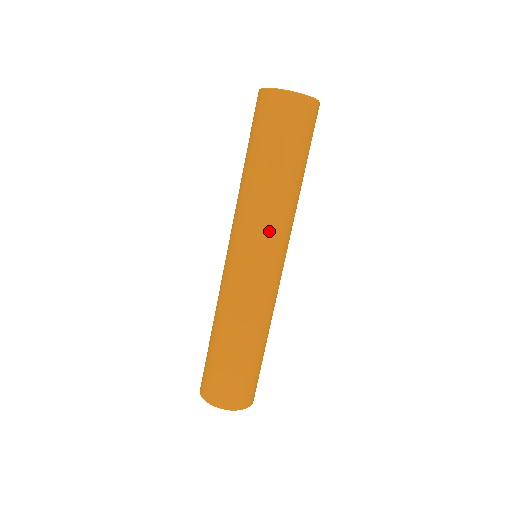
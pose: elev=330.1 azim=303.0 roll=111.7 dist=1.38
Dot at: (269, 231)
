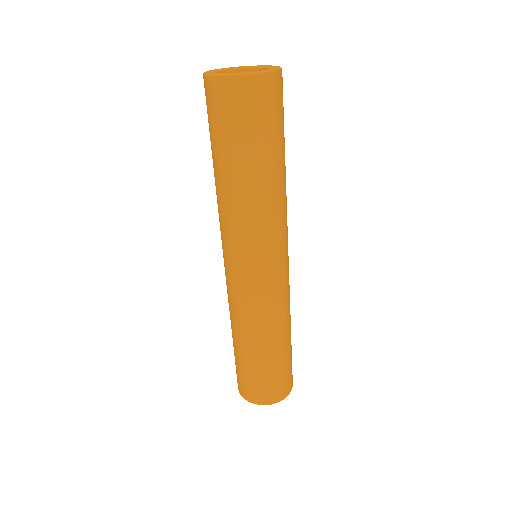
Dot at: (285, 228)
